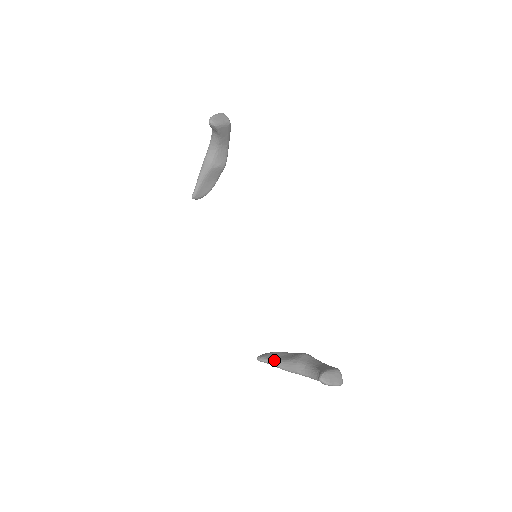
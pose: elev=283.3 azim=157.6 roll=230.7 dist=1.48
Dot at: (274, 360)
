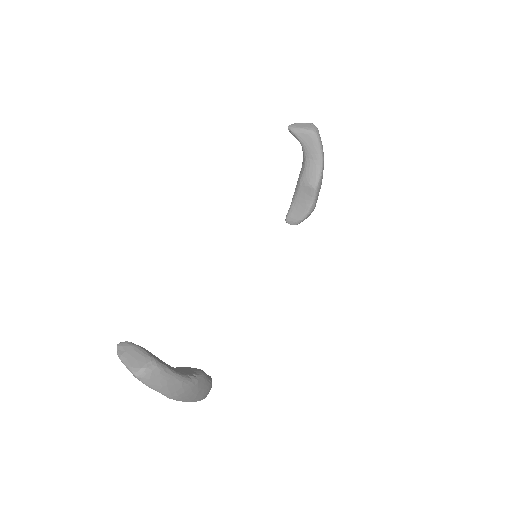
Dot at: occluded
